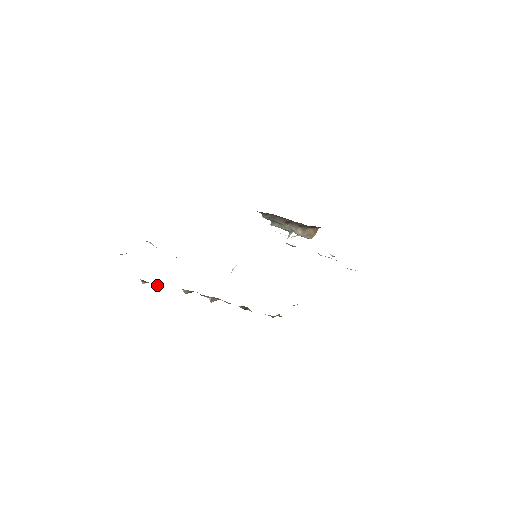
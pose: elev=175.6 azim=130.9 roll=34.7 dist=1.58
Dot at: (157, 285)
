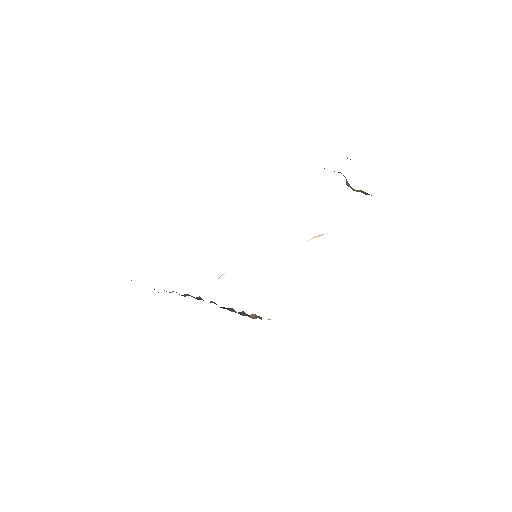
Dot at: occluded
